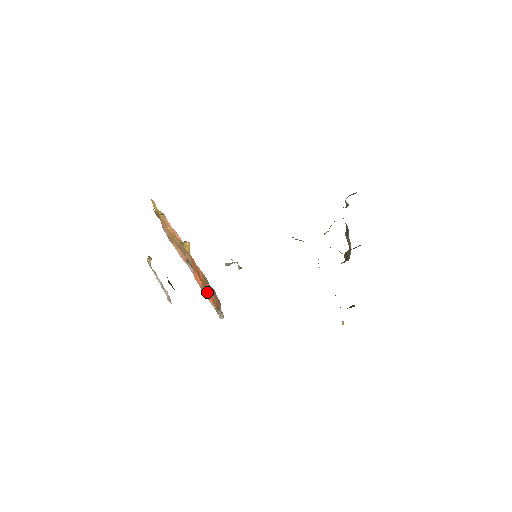
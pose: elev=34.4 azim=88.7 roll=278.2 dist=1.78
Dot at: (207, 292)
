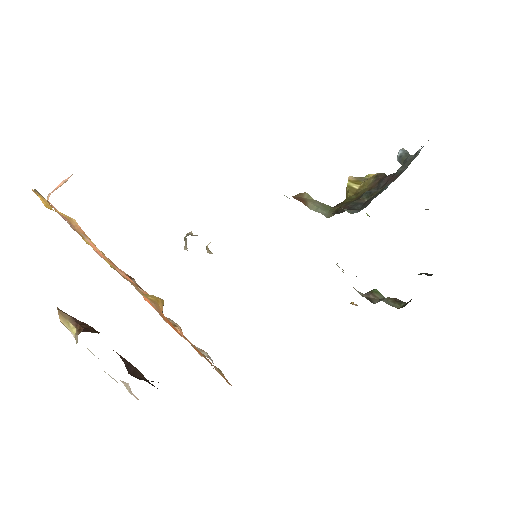
Dot at: (175, 324)
